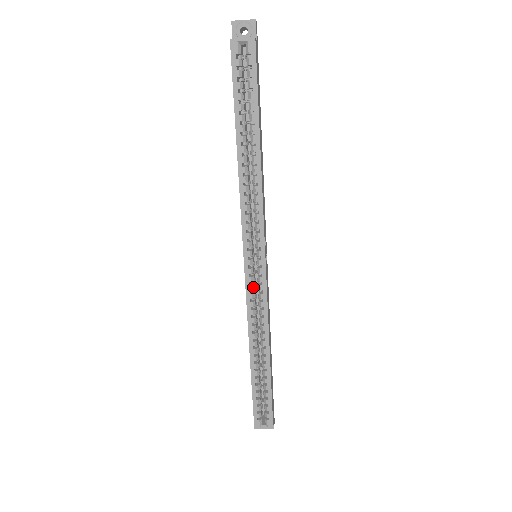
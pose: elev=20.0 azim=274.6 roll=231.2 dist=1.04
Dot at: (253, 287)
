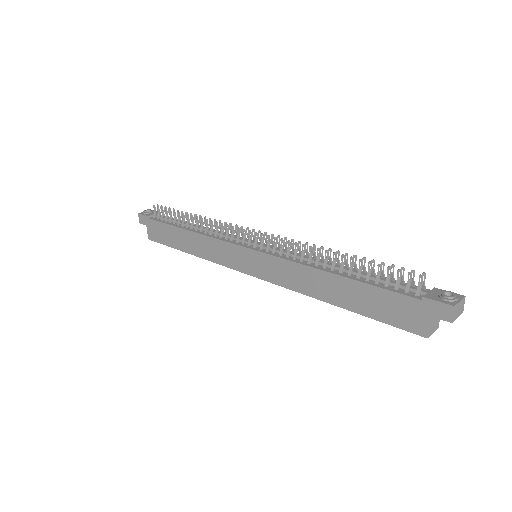
Dot at: occluded
